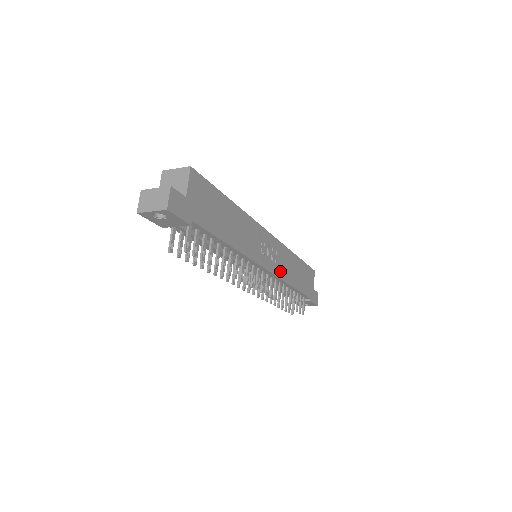
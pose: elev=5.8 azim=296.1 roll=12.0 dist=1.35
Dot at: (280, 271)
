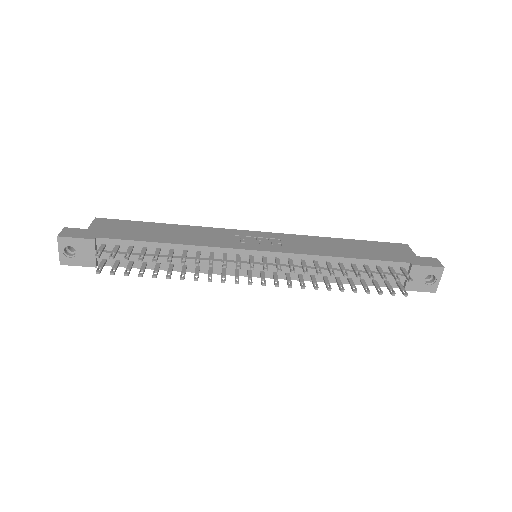
Dot at: (297, 250)
